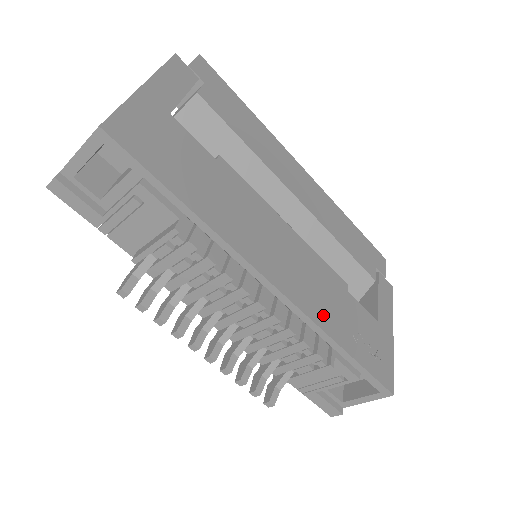
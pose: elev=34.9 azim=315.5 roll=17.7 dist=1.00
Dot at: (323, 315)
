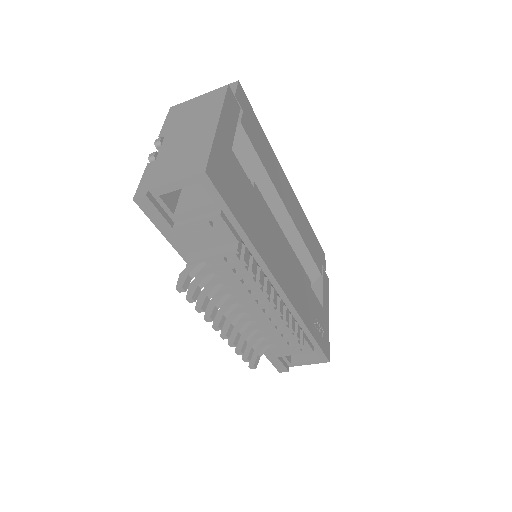
Dot at: (302, 308)
